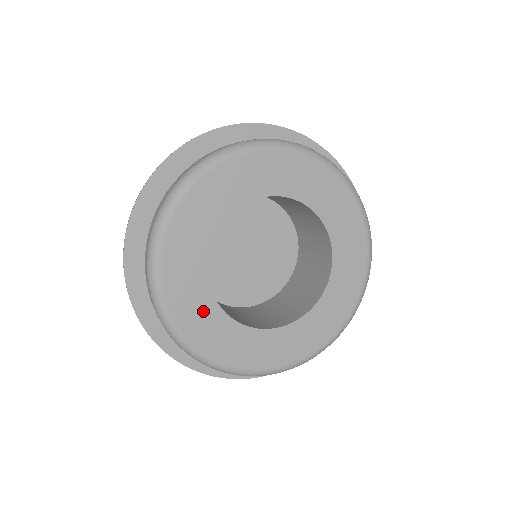
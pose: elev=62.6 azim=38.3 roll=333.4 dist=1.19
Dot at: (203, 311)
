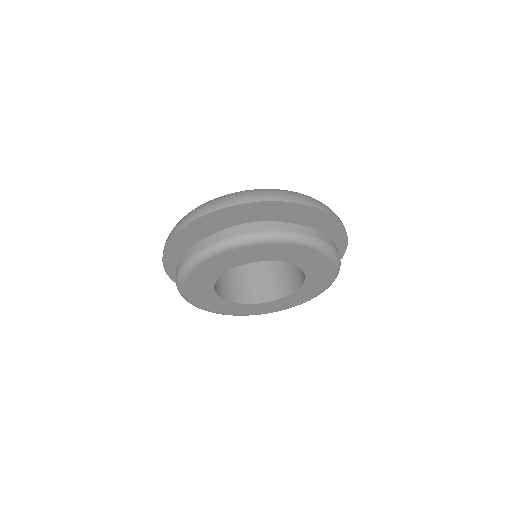
Dot at: (216, 303)
